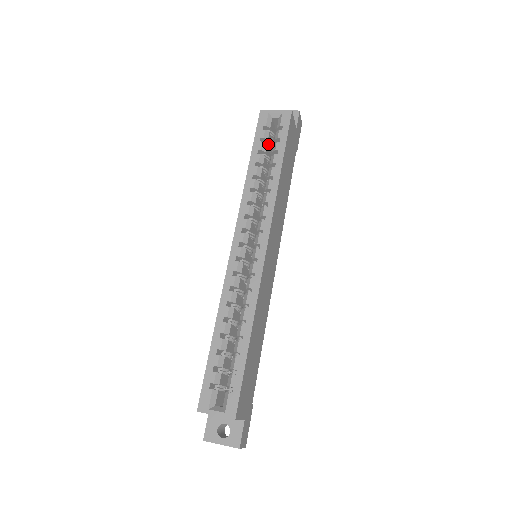
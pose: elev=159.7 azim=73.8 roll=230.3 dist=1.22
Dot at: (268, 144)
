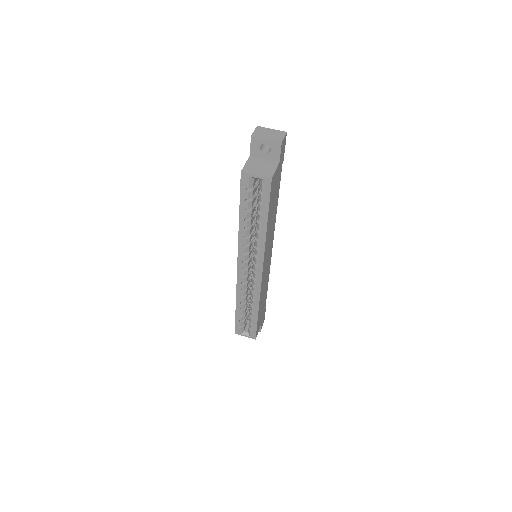
Dot at: (253, 196)
